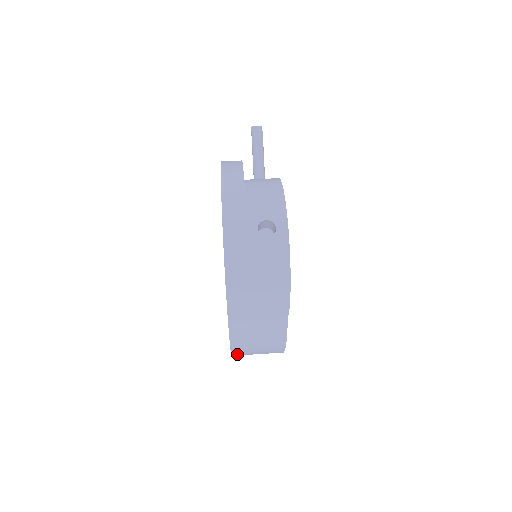
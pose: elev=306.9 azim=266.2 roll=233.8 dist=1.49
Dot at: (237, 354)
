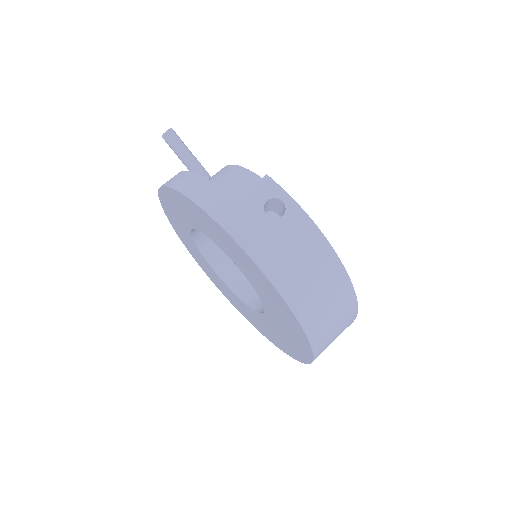
Dot at: occluded
